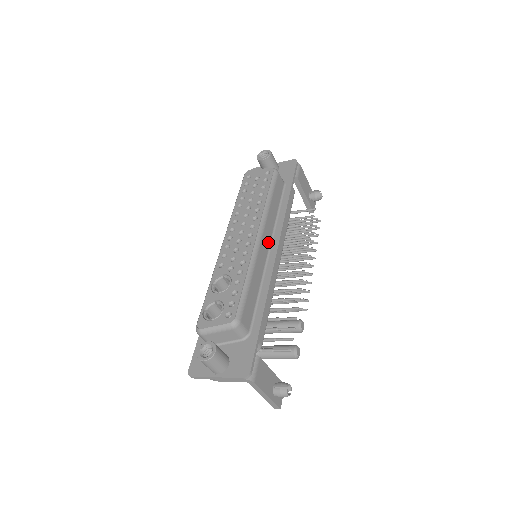
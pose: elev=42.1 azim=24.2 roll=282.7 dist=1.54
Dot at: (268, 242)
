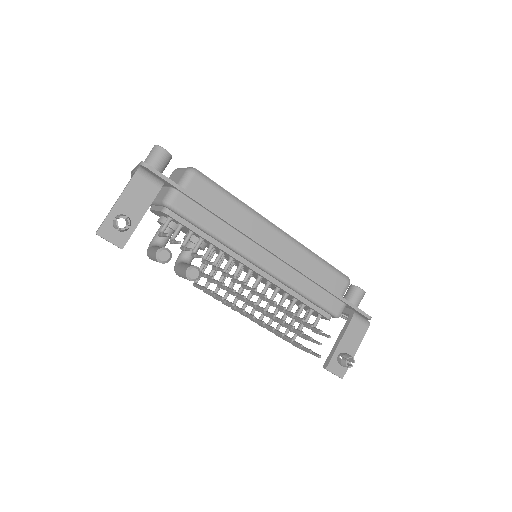
Dot at: (275, 247)
